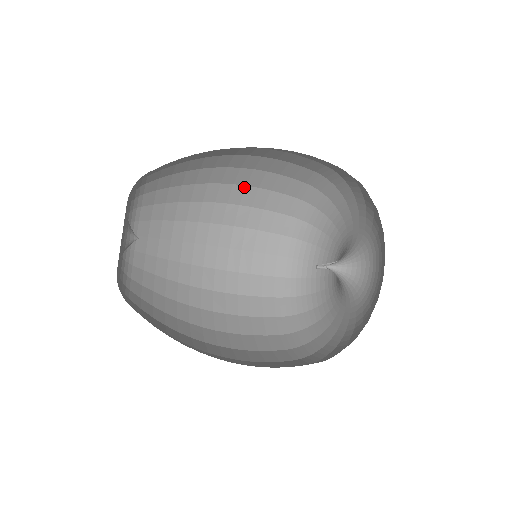
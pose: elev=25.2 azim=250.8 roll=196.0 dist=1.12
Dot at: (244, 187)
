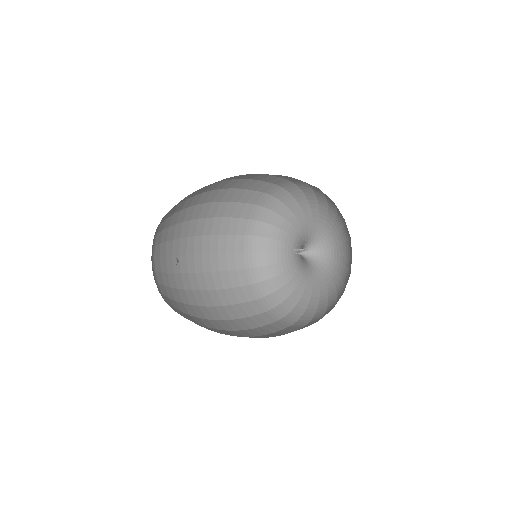
Dot at: occluded
